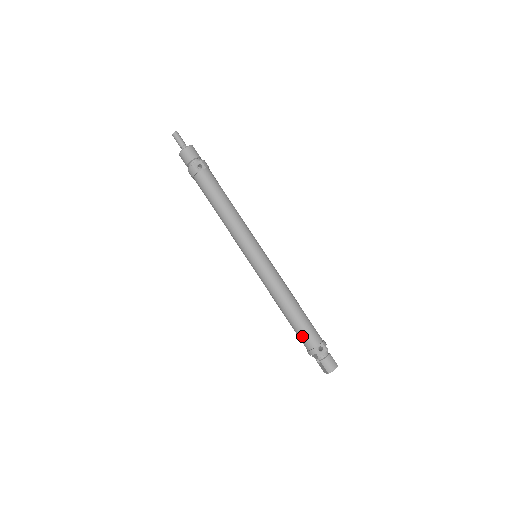
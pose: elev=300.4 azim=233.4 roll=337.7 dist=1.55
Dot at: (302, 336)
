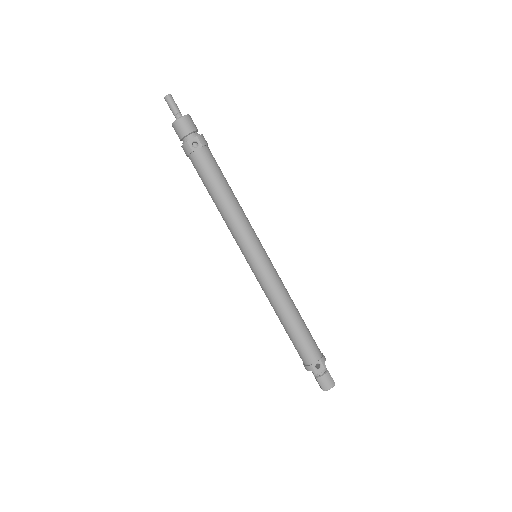
Dot at: (299, 350)
